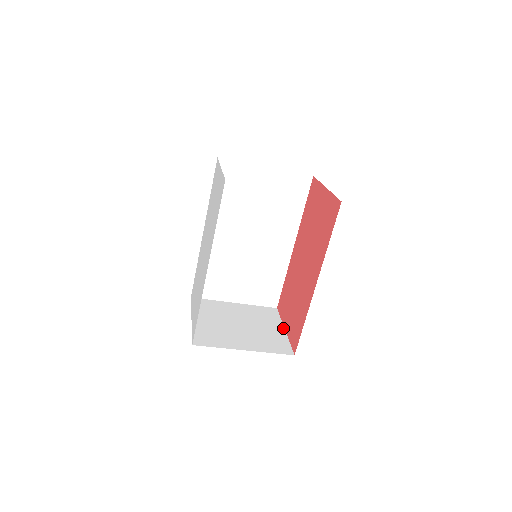
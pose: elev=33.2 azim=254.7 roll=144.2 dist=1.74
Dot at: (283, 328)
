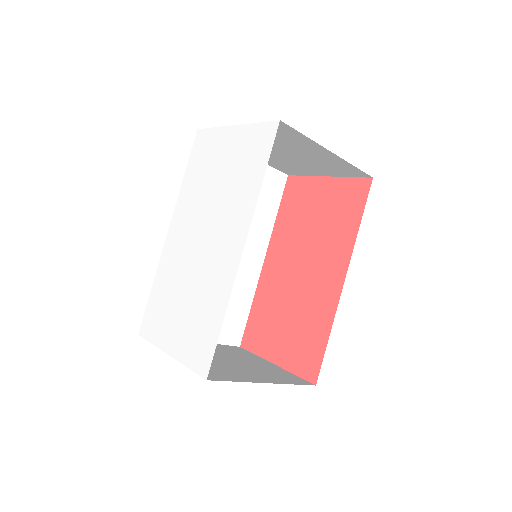
Dot at: (271, 363)
